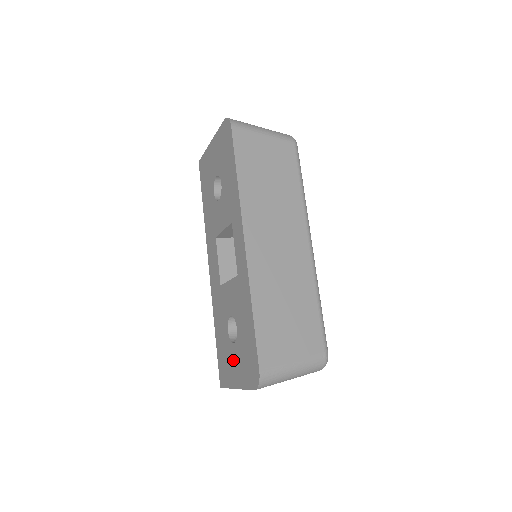
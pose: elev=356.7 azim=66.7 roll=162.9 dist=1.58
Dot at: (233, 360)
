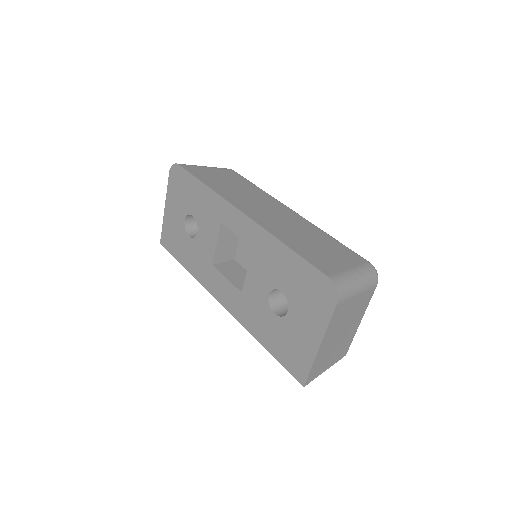
Dot at: (298, 327)
